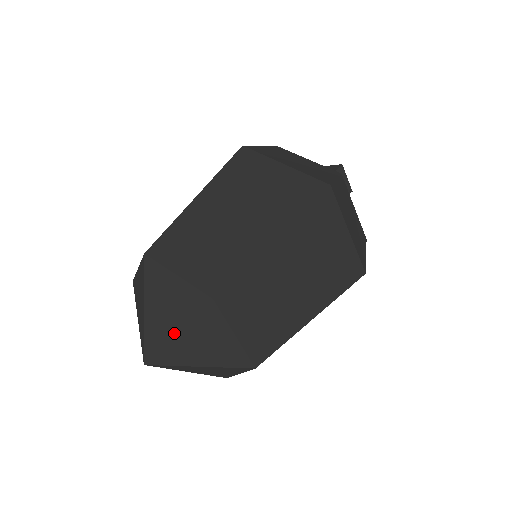
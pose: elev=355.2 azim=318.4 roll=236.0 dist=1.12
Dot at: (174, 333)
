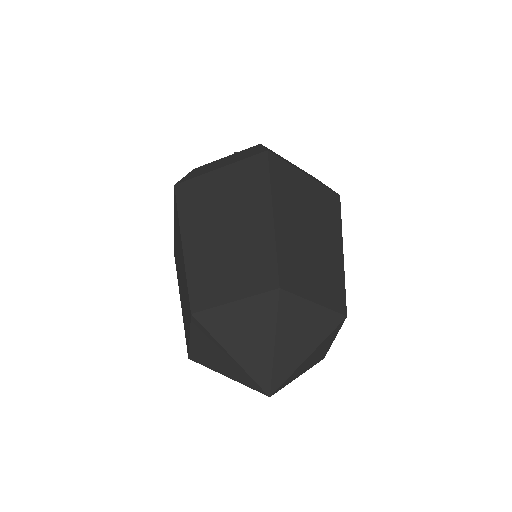
Dot at: (307, 356)
